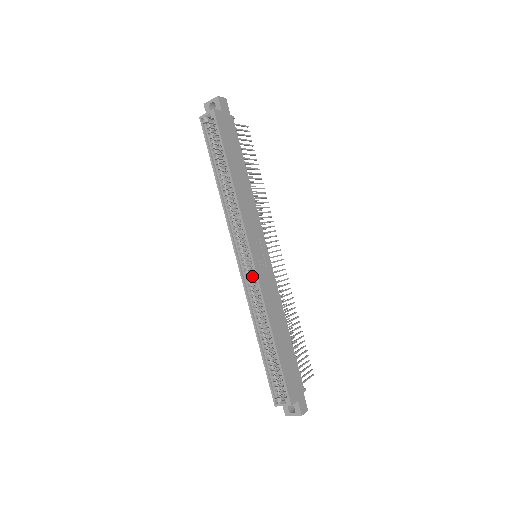
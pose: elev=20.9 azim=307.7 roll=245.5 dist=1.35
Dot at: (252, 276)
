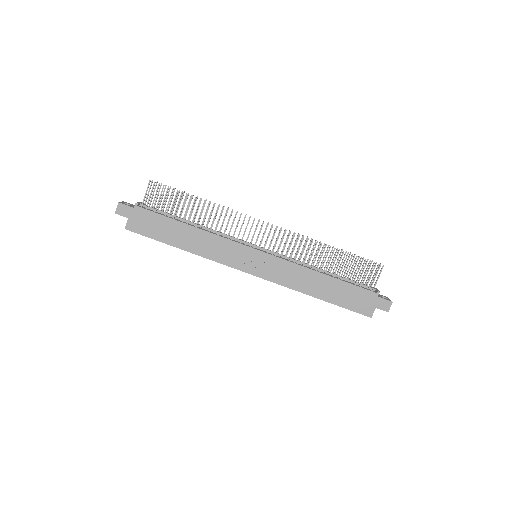
Dot at: occluded
